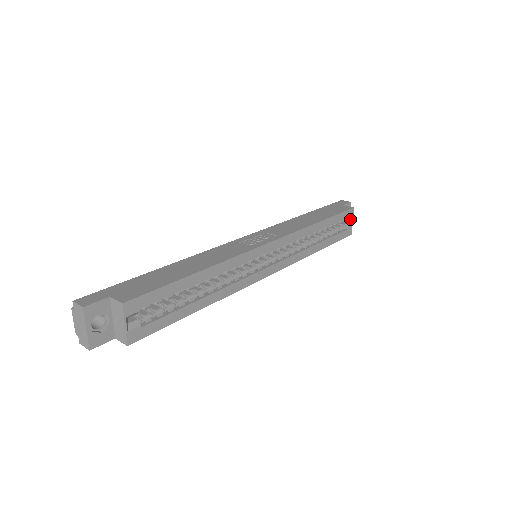
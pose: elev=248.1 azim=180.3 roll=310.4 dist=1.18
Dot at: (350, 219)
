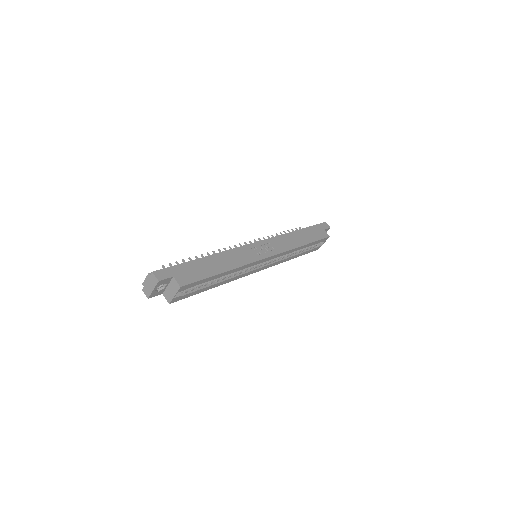
Dot at: occluded
